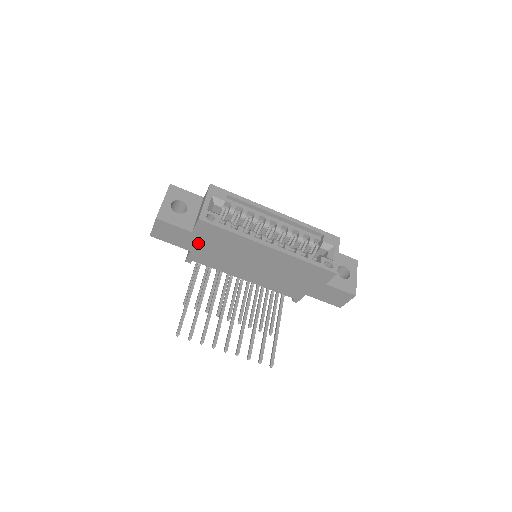
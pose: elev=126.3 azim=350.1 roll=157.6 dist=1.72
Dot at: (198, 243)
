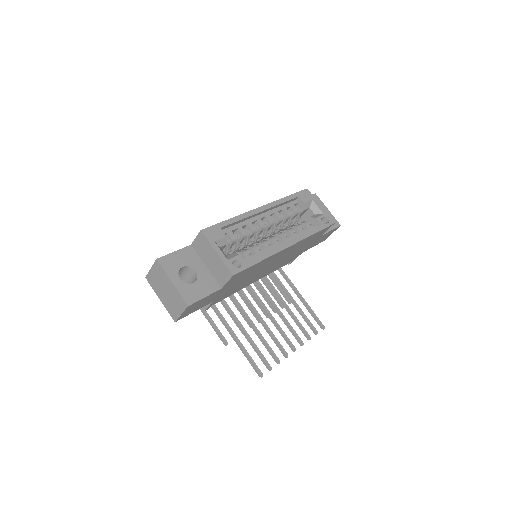
Dot at: (223, 291)
